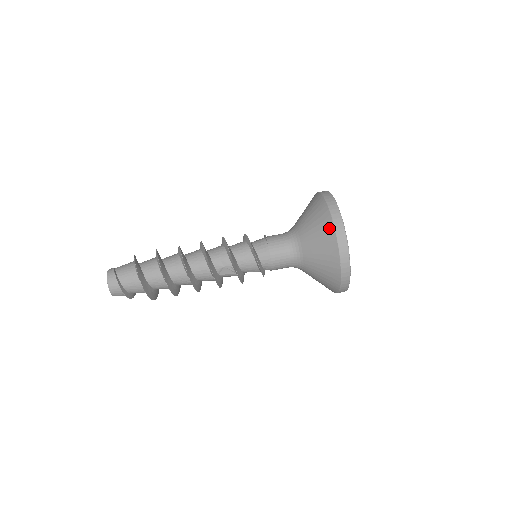
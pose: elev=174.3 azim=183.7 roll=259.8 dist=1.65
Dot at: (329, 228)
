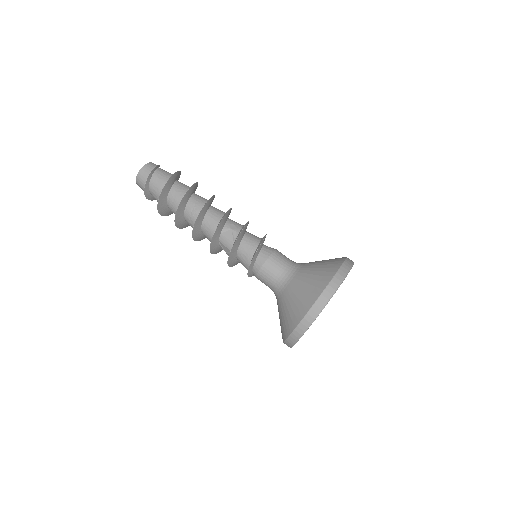
Dot at: (338, 262)
